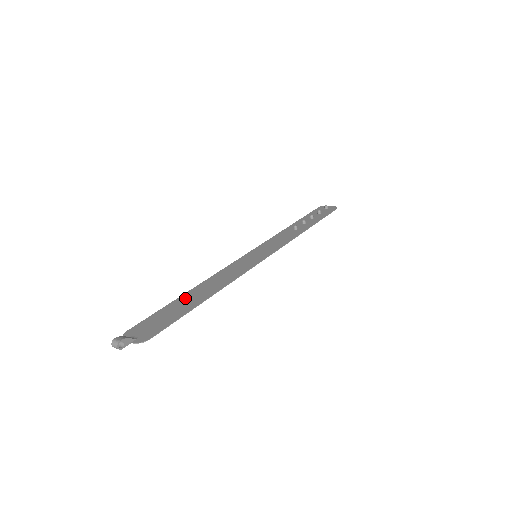
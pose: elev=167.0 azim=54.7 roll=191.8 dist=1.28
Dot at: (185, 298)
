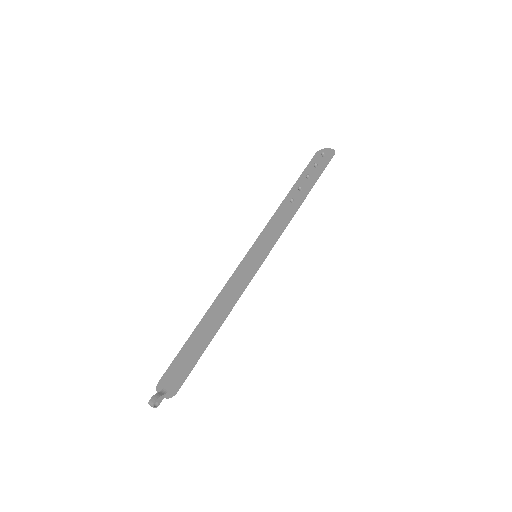
Dot at: (199, 331)
